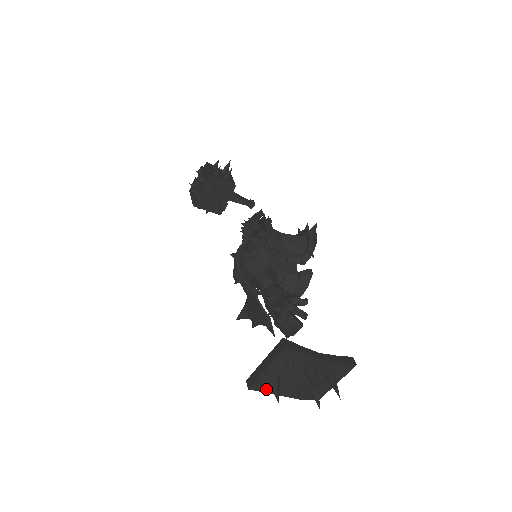
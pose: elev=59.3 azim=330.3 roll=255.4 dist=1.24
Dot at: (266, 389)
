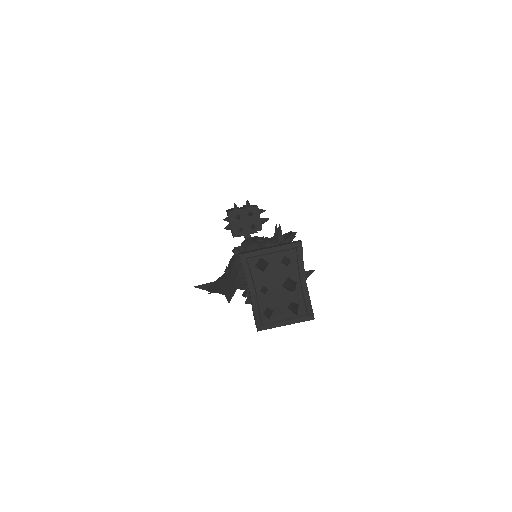
Dot at: (248, 268)
